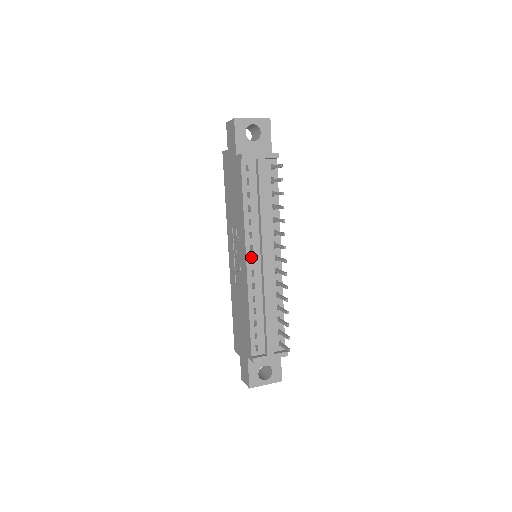
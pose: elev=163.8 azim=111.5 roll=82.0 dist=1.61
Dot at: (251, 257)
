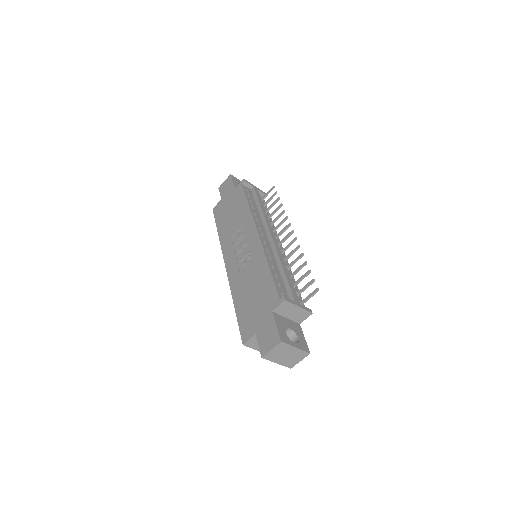
Dot at: (261, 233)
